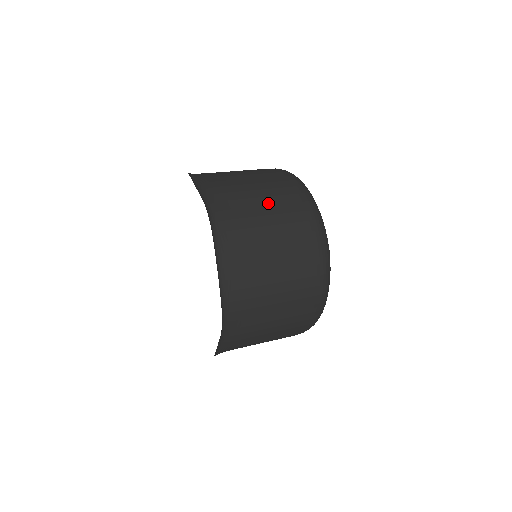
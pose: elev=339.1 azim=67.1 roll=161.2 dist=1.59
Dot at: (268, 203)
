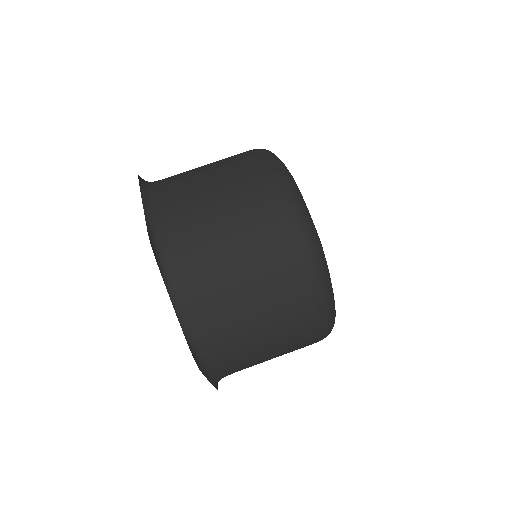
Dot at: (230, 209)
